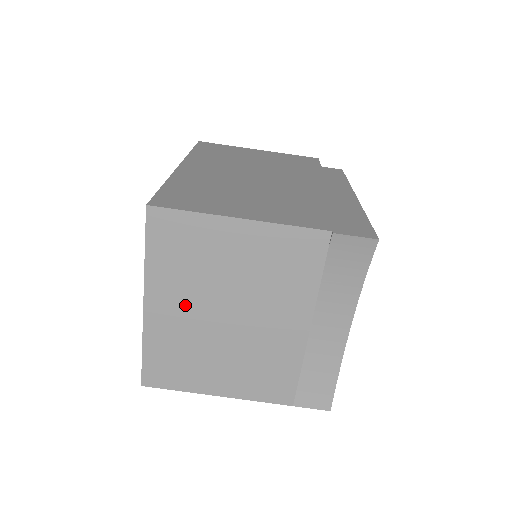
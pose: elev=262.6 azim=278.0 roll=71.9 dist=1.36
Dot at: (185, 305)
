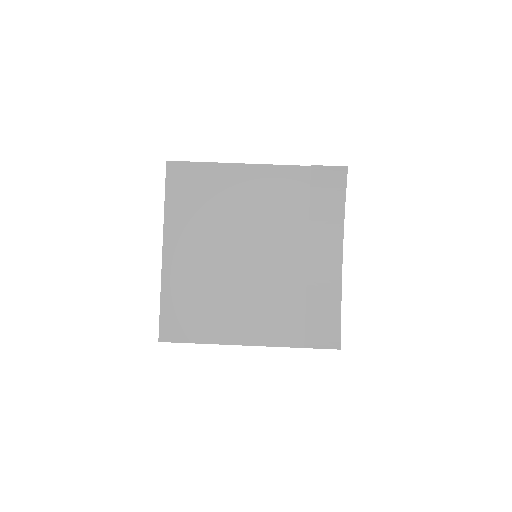
Dot at: (198, 247)
